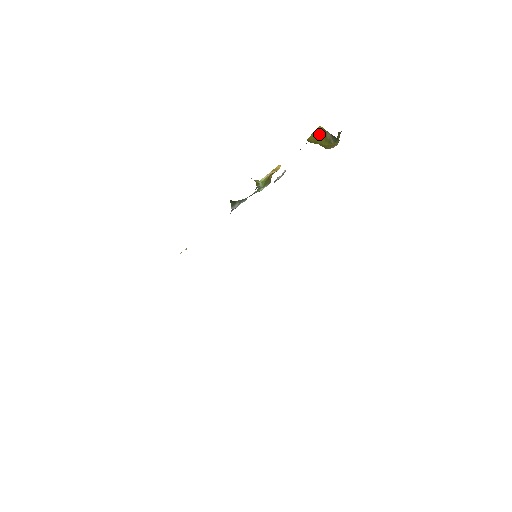
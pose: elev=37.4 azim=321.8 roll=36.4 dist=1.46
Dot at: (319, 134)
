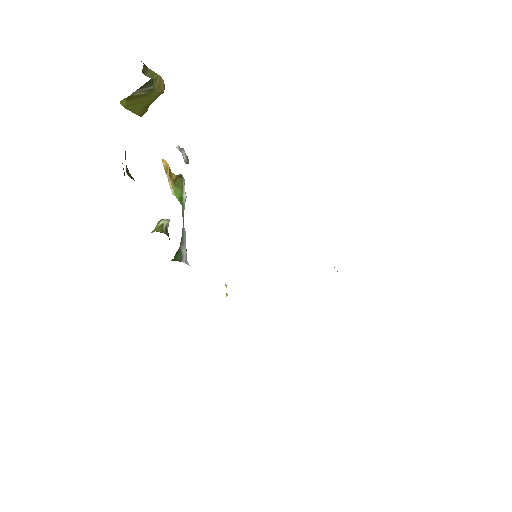
Dot at: (133, 104)
